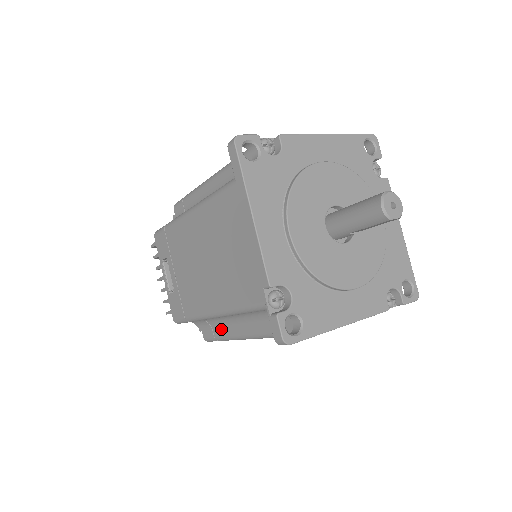
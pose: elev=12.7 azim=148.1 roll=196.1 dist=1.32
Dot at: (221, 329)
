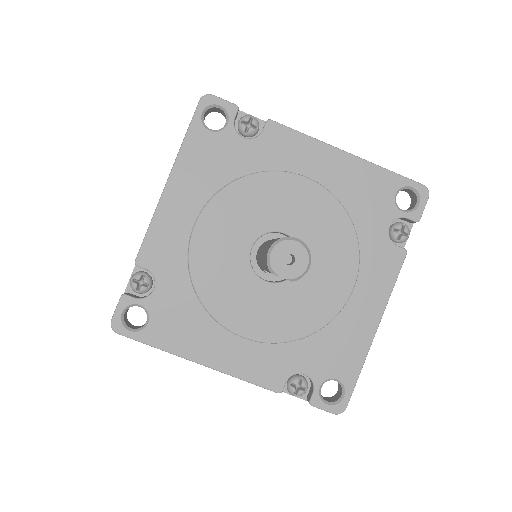
Dot at: occluded
